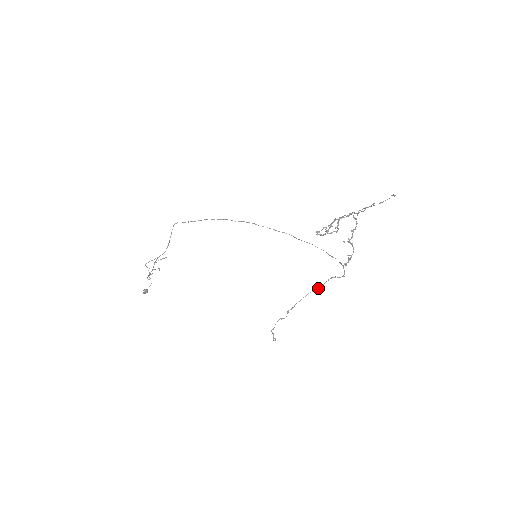
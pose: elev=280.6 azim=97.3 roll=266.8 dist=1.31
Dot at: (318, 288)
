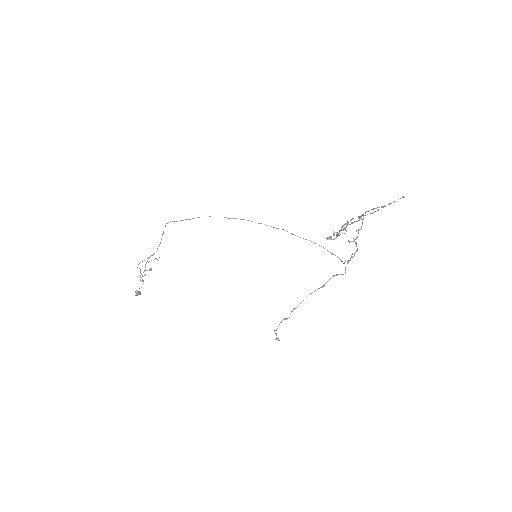
Dot at: (321, 287)
